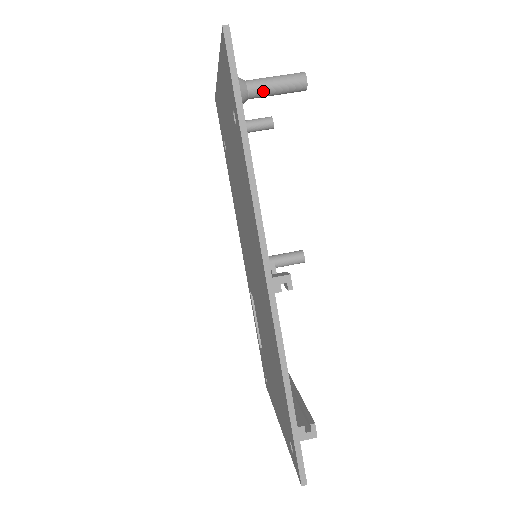
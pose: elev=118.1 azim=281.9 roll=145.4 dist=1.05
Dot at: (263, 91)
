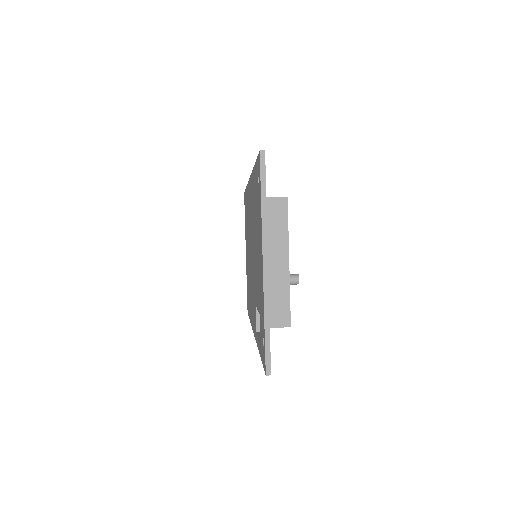
Dot at: occluded
